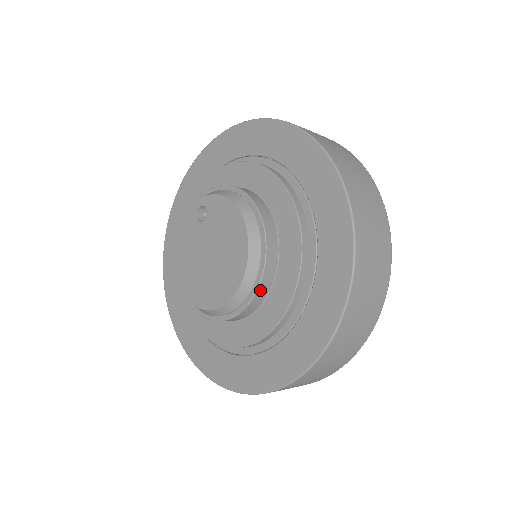
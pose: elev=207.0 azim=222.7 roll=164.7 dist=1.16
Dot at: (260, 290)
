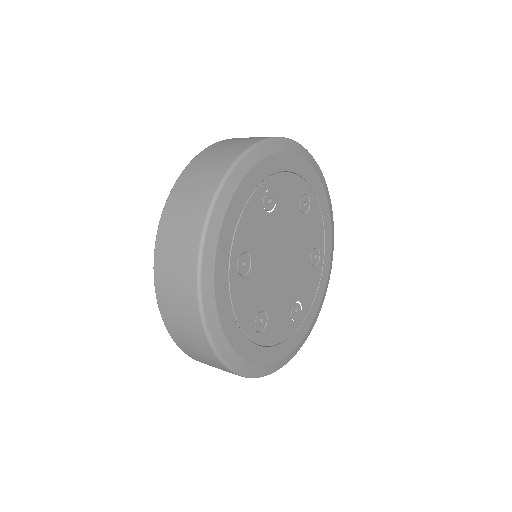
Dot at: occluded
